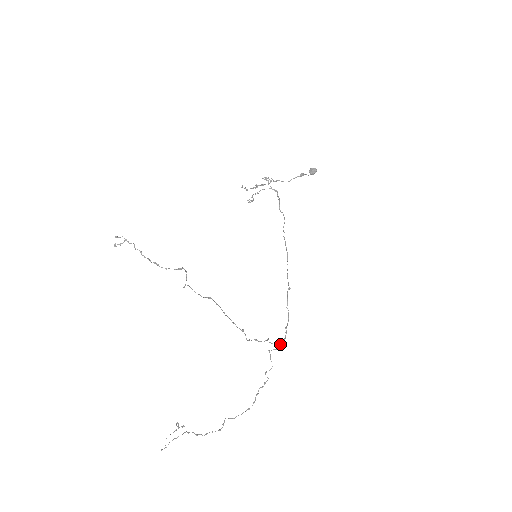
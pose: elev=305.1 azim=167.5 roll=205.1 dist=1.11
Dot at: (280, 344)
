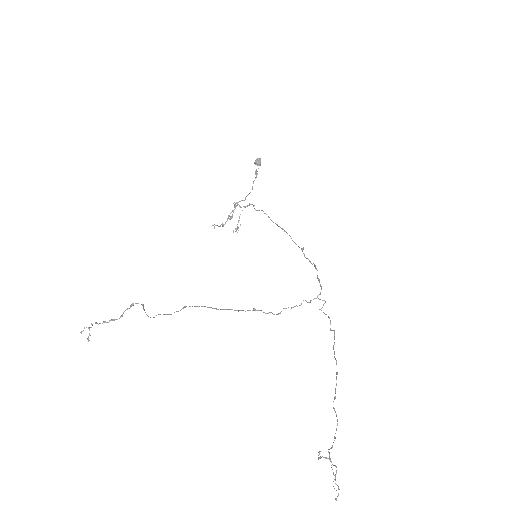
Dot at: occluded
